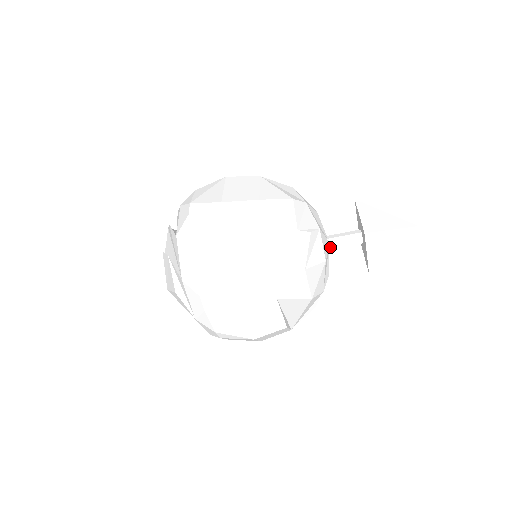
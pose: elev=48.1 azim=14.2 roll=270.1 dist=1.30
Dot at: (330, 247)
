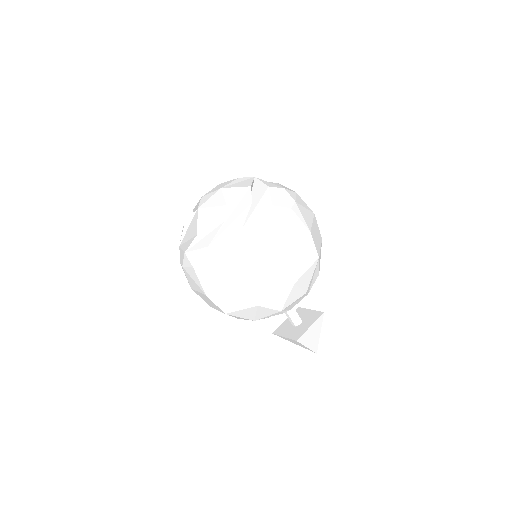
Dot at: occluded
